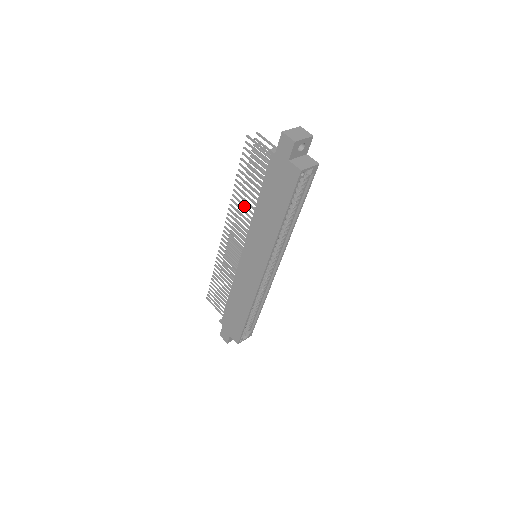
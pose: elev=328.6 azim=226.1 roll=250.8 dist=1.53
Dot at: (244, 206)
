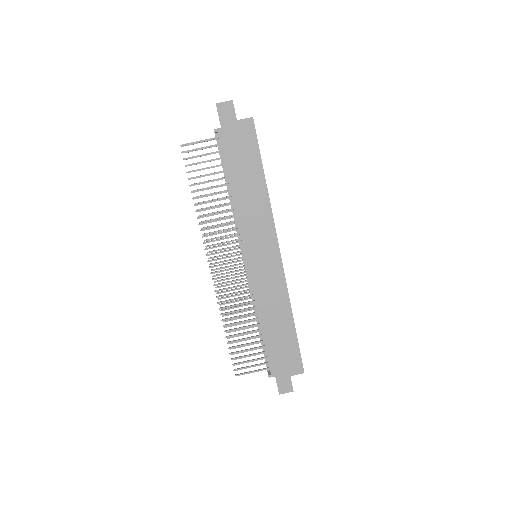
Dot at: (217, 213)
